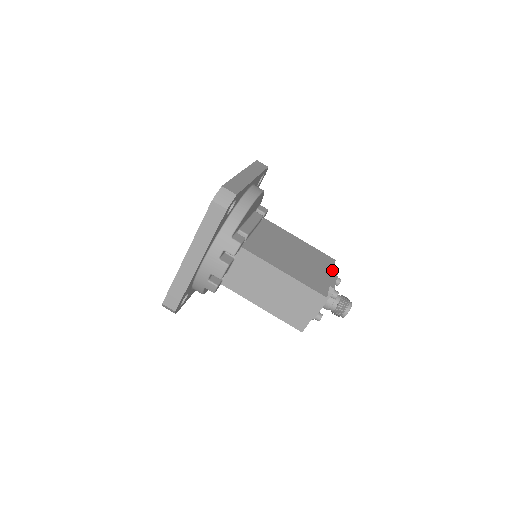
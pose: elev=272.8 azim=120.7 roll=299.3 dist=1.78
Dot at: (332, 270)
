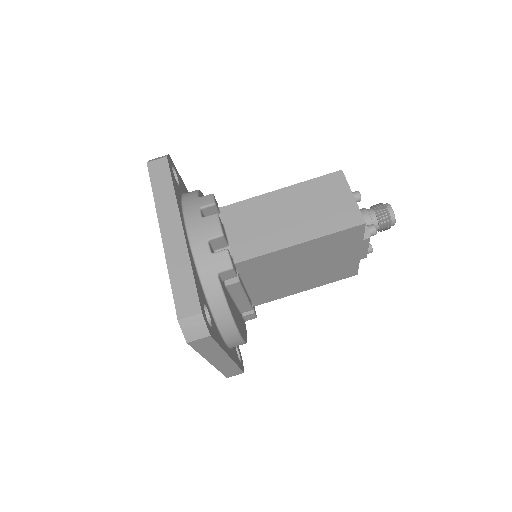
Dot at: occluded
